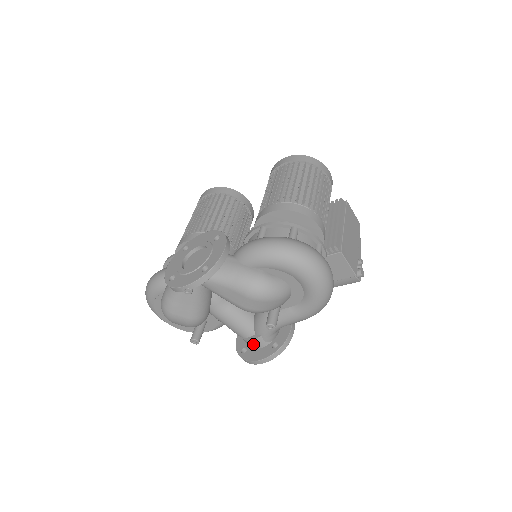
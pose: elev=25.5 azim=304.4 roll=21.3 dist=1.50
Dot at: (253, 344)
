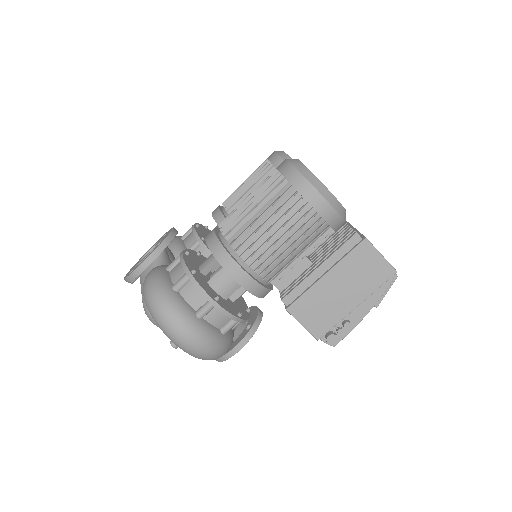
Dot at: occluded
